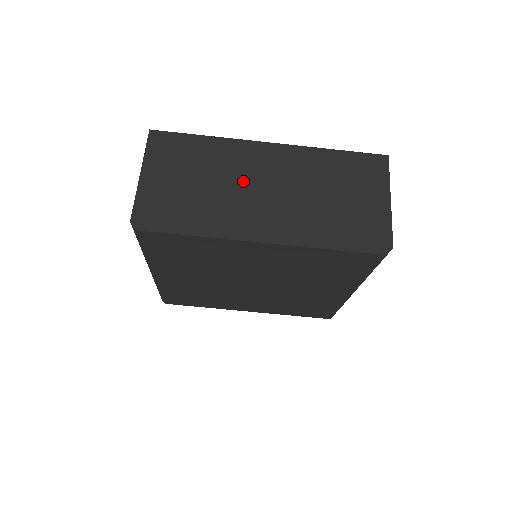
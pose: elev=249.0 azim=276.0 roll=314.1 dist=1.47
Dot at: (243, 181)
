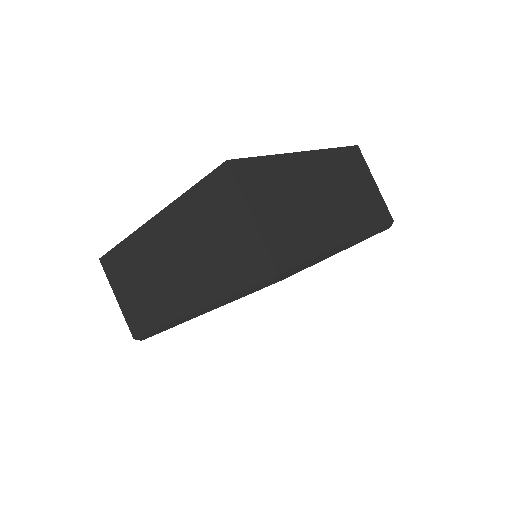
Dot at: (158, 270)
